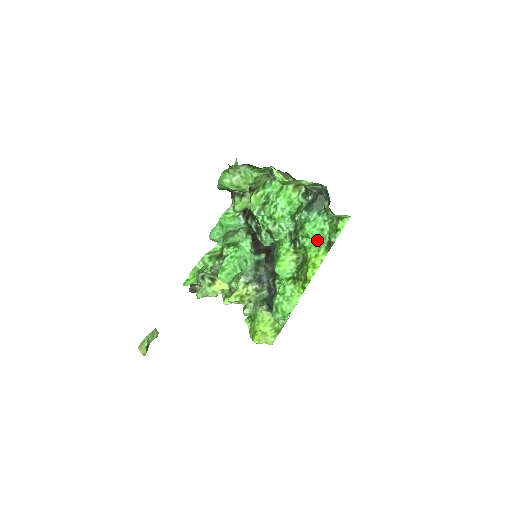
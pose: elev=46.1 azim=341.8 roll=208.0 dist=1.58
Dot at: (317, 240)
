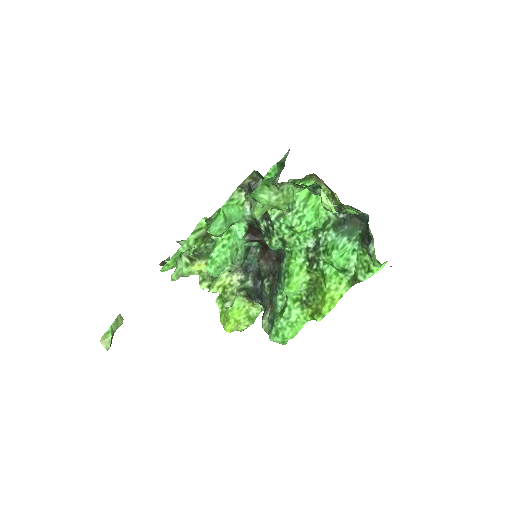
Dot at: (340, 270)
